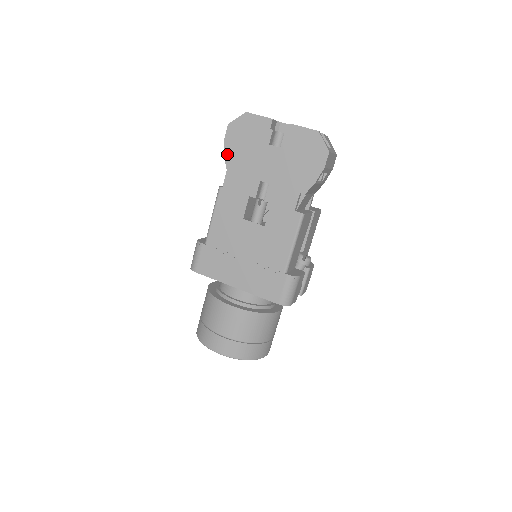
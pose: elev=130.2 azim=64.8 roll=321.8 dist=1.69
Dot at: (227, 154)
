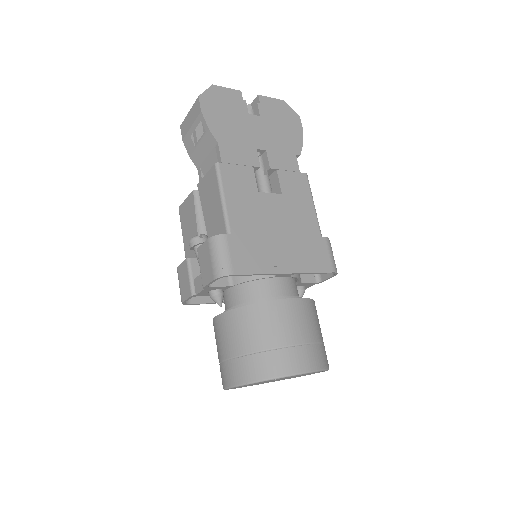
Dot at: (211, 126)
